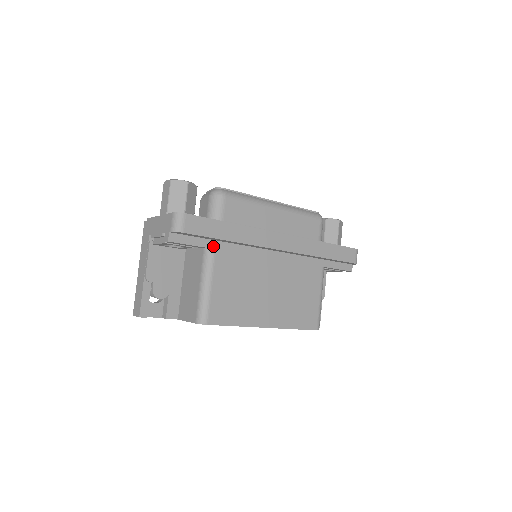
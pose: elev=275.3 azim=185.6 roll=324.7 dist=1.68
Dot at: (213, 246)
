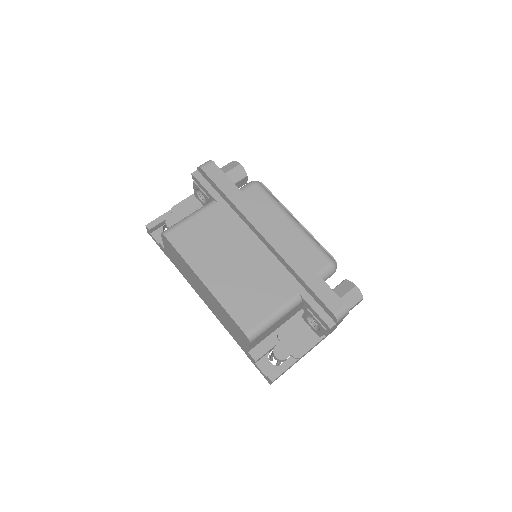
Dot at: (217, 199)
